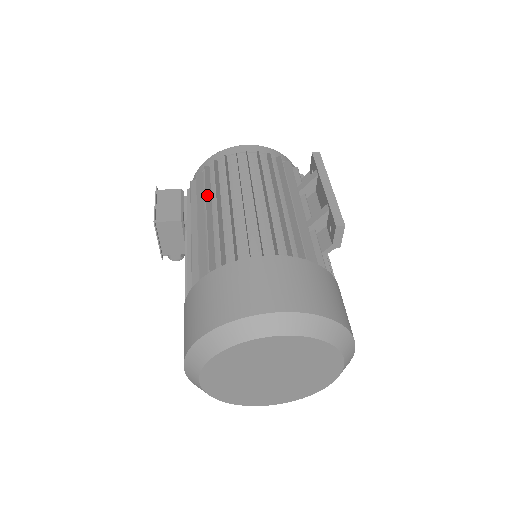
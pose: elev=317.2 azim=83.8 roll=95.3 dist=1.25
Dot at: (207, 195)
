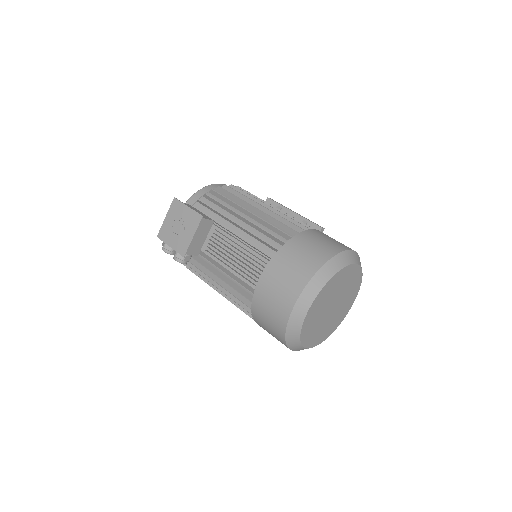
Dot at: (235, 204)
